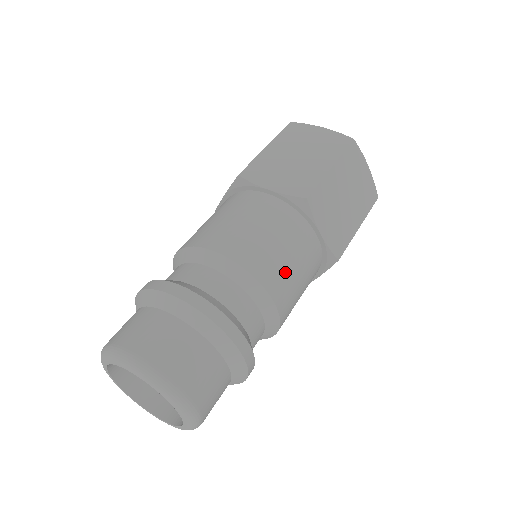
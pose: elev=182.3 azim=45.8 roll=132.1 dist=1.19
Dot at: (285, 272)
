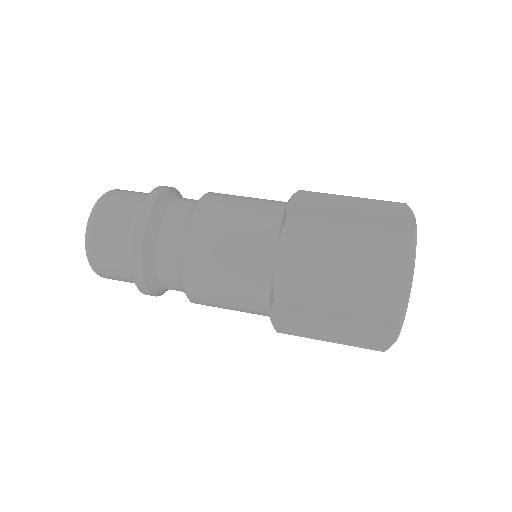
Dot at: (232, 198)
